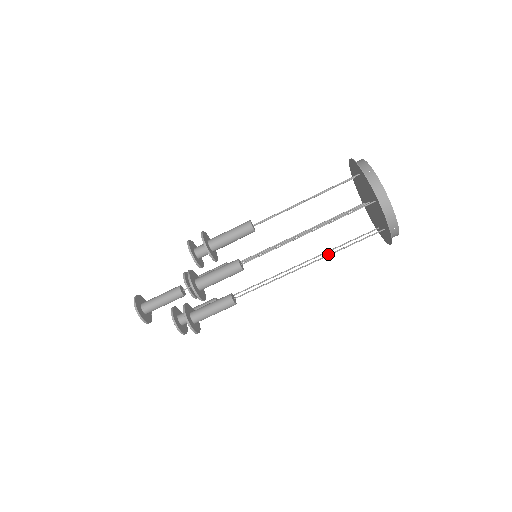
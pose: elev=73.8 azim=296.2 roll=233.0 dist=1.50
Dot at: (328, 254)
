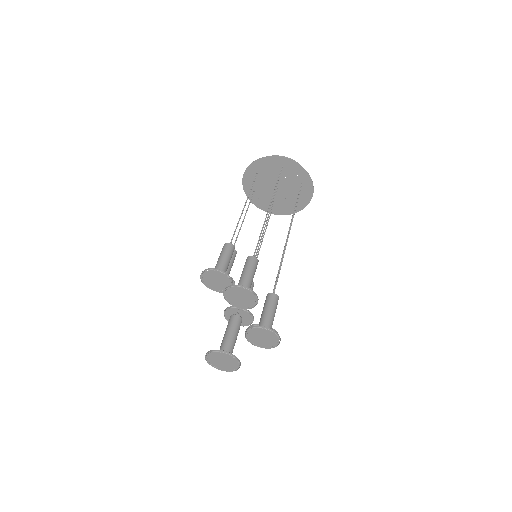
Dot at: (272, 196)
